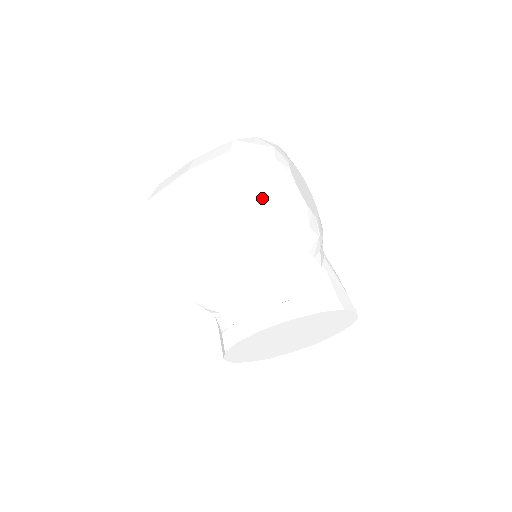
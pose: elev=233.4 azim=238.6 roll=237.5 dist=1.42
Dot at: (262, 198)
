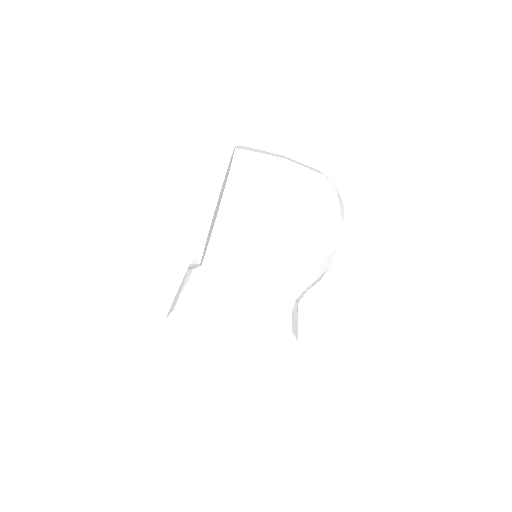
Dot at: (330, 222)
